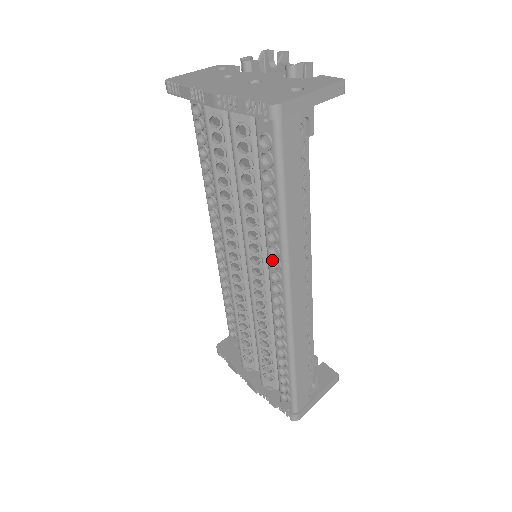
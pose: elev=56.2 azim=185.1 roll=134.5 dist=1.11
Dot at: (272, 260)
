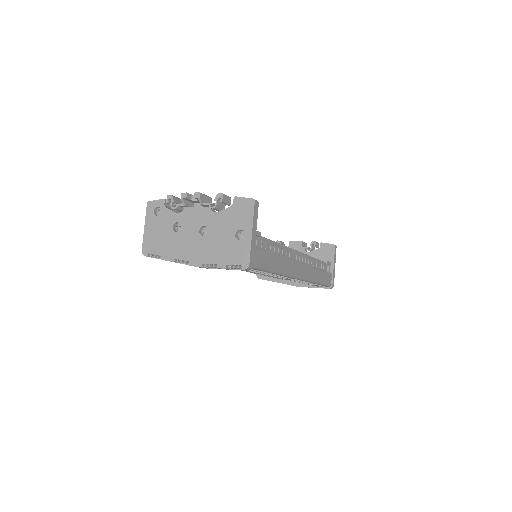
Dot at: occluded
